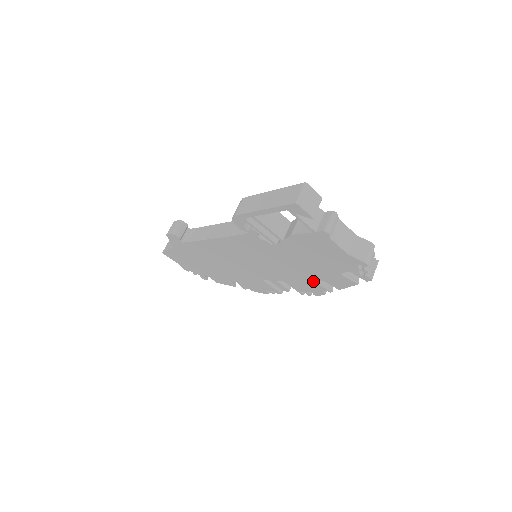
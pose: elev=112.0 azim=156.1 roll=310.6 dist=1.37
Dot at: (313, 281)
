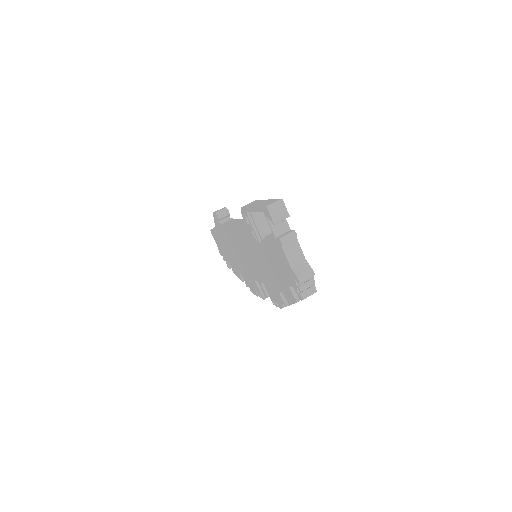
Dot at: (277, 290)
